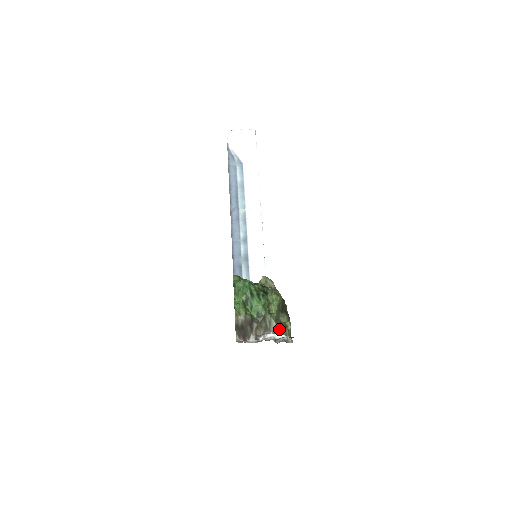
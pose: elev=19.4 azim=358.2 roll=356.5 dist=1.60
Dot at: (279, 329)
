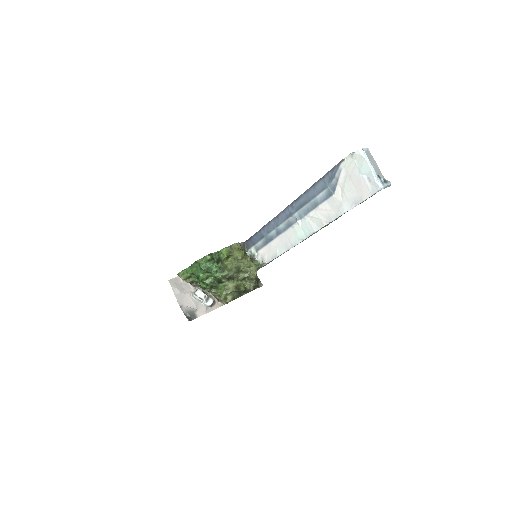
Dot at: (219, 296)
